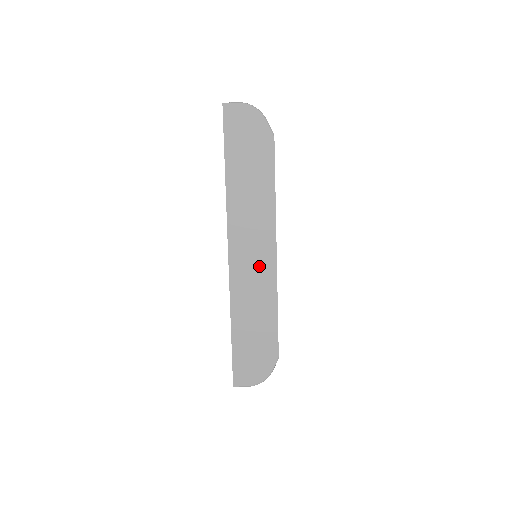
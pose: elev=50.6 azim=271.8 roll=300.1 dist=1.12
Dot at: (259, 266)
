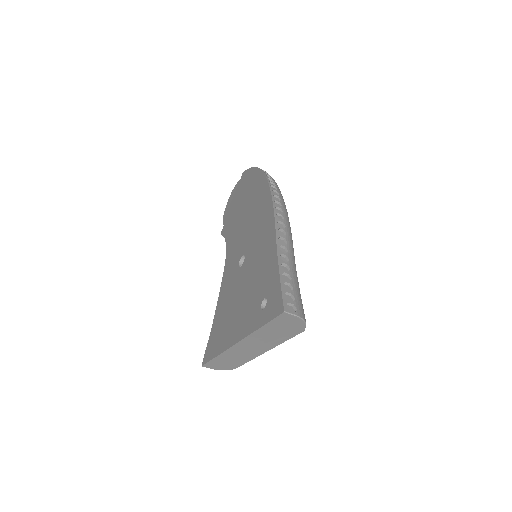
Dot at: (250, 352)
